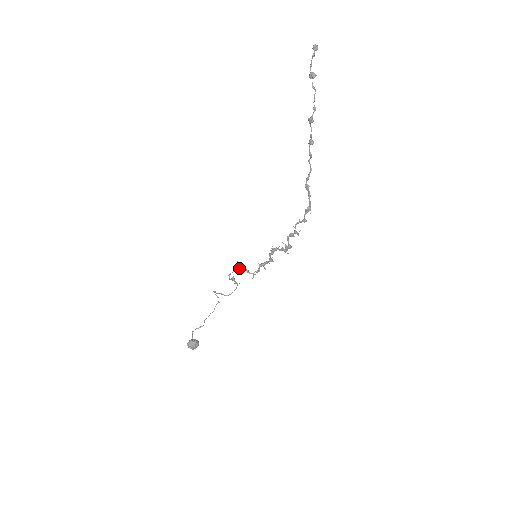
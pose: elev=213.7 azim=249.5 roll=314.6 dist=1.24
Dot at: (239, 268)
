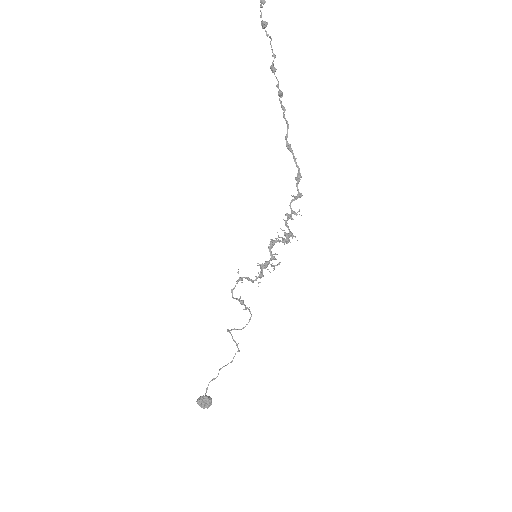
Dot at: (240, 277)
